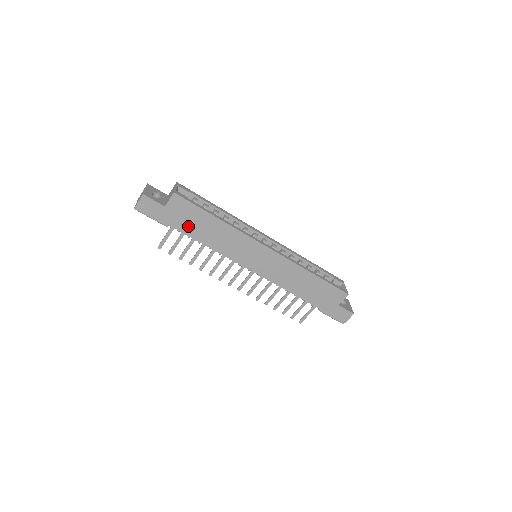
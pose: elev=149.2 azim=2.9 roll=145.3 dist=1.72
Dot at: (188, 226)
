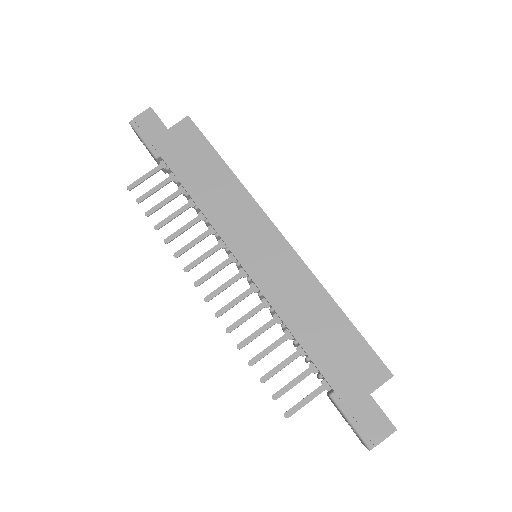
Dot at: (183, 164)
